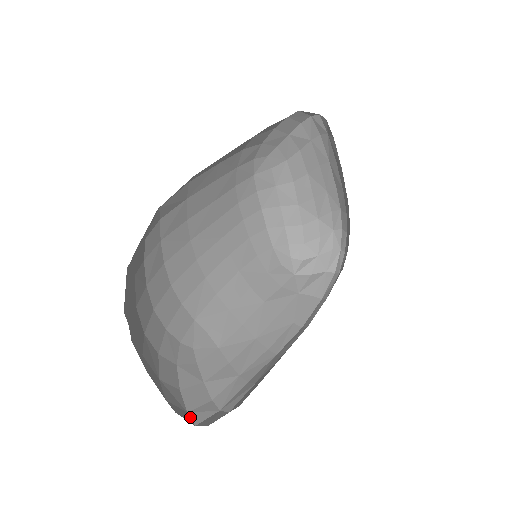
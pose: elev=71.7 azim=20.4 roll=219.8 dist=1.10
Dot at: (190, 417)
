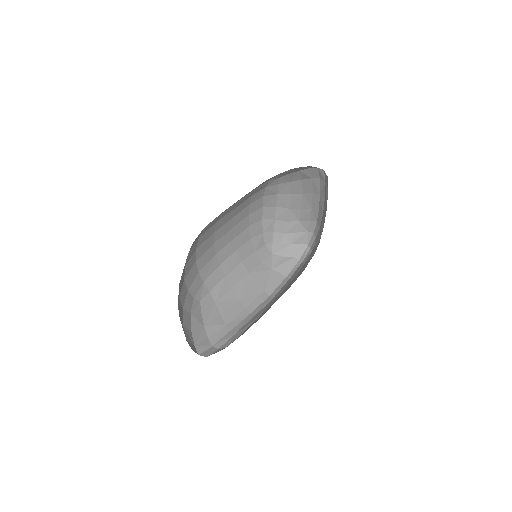
Dot at: (196, 349)
